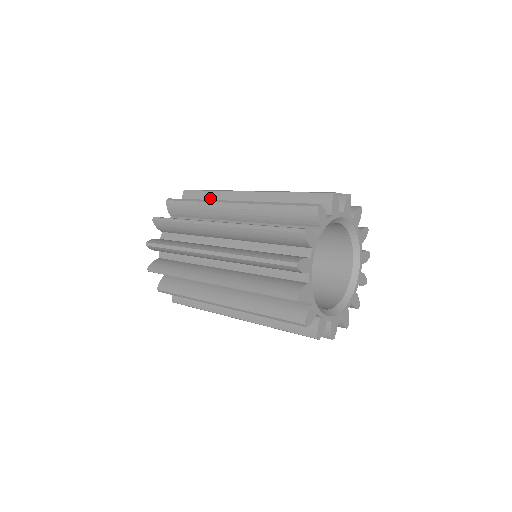
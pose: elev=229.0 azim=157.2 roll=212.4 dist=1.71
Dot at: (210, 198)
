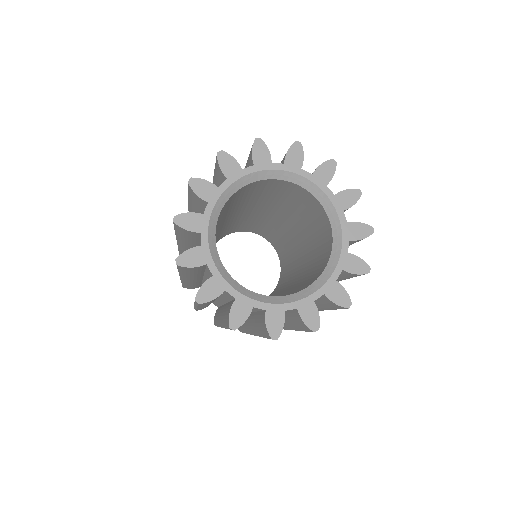
Dot at: occluded
